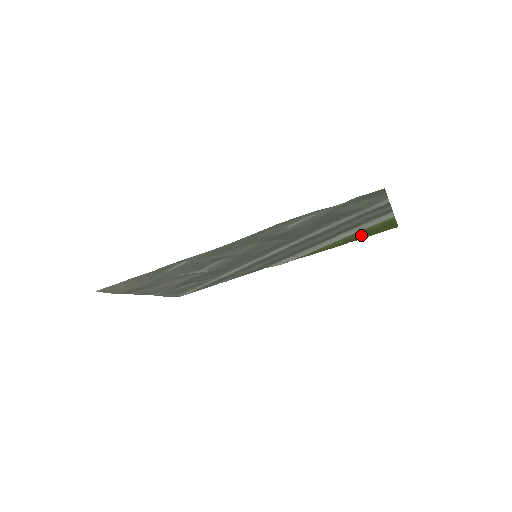
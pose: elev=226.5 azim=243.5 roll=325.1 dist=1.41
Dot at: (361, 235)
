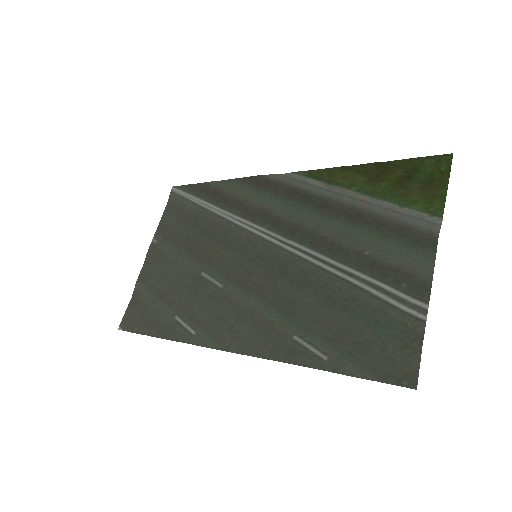
Dot at: (392, 178)
